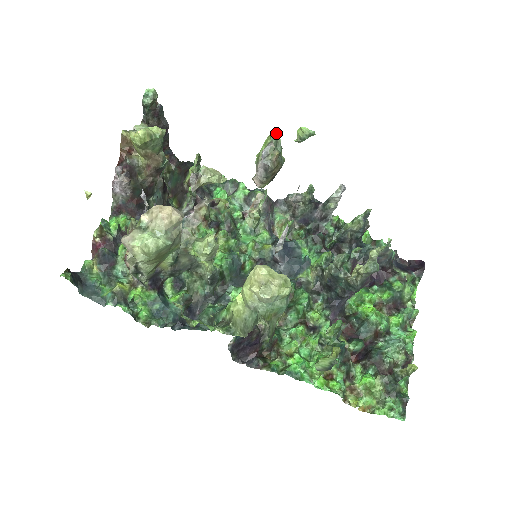
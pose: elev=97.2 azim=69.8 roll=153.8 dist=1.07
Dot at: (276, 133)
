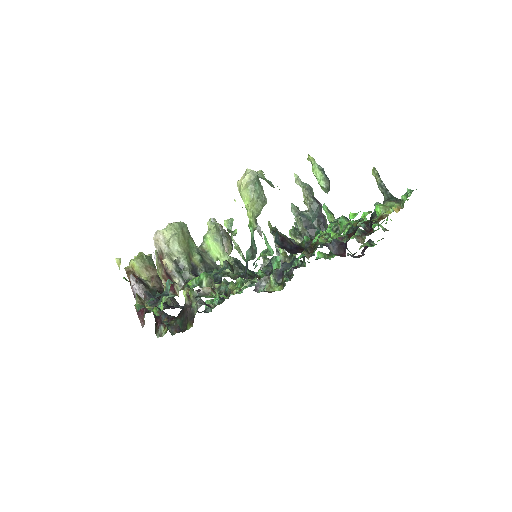
Dot at: occluded
